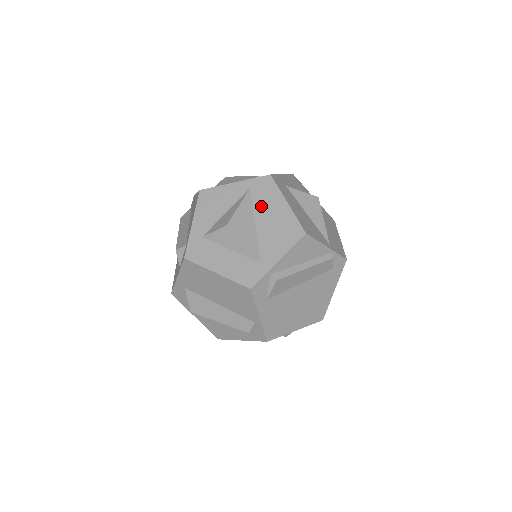
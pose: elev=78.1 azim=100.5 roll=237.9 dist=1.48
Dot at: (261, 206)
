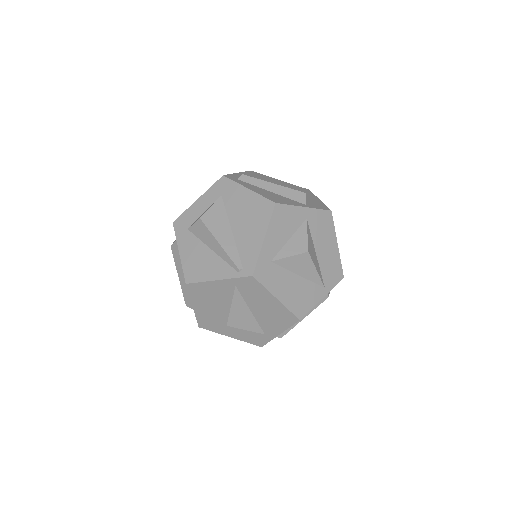
Dot at: (252, 300)
